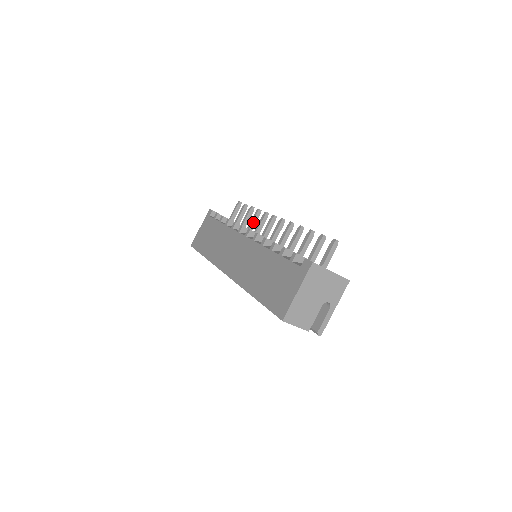
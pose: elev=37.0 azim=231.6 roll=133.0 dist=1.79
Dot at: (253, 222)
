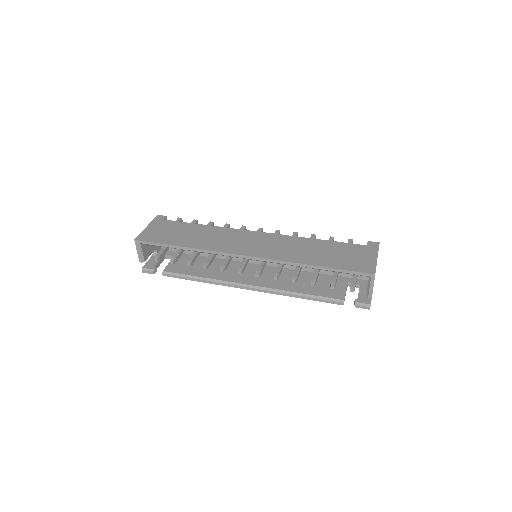
Dot at: occluded
